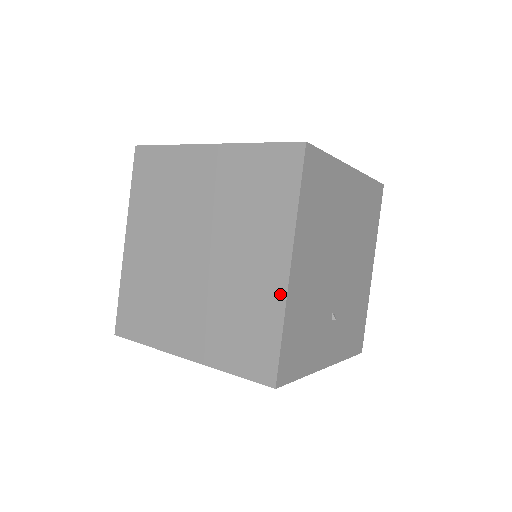
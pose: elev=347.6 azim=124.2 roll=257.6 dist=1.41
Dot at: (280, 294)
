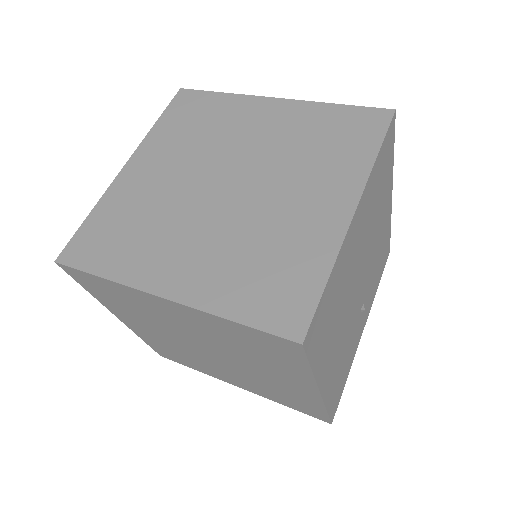
Dot at: (316, 400)
